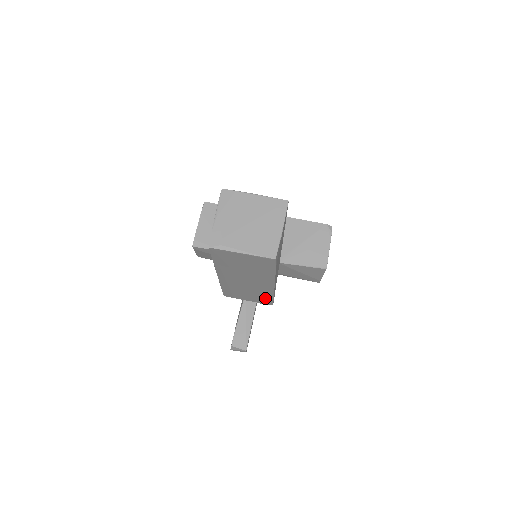
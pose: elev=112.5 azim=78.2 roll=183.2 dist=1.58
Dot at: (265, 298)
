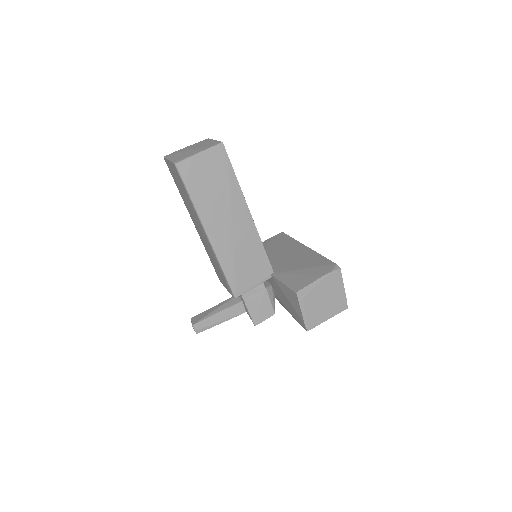
Dot at: (223, 276)
